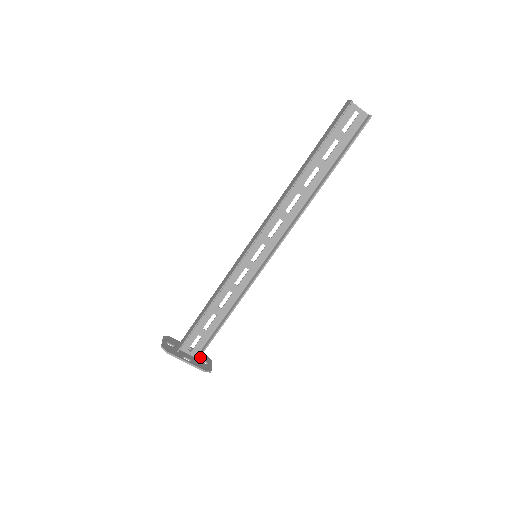
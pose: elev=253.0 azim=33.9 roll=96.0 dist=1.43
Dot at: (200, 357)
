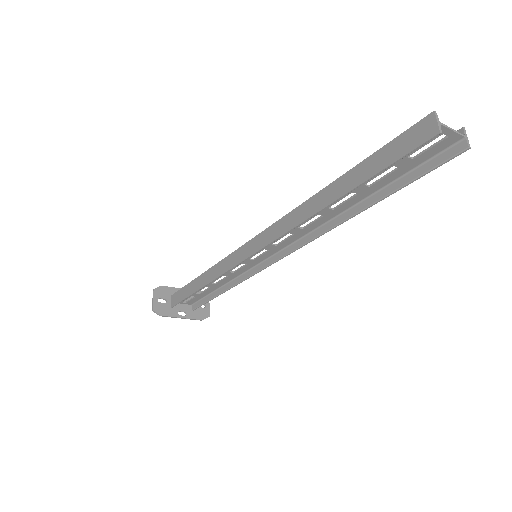
Dot at: occluded
